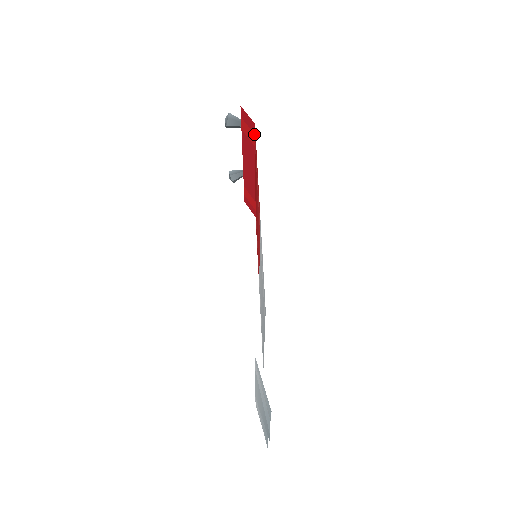
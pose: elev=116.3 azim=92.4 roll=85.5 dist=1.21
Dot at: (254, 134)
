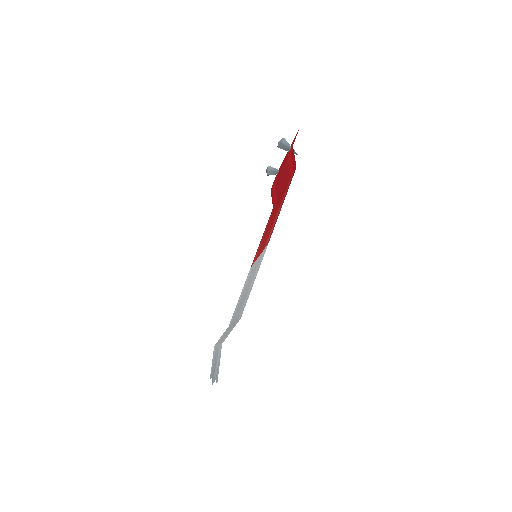
Dot at: (293, 171)
